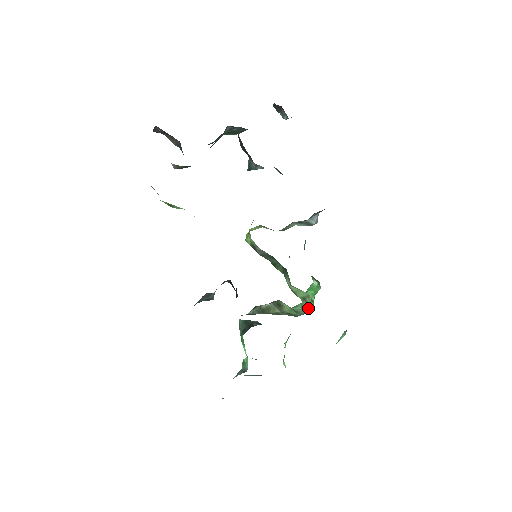
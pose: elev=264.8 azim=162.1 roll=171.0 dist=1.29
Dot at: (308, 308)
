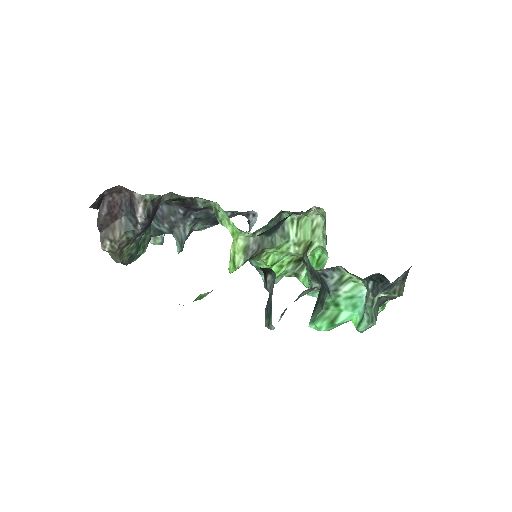
Dot at: (322, 224)
